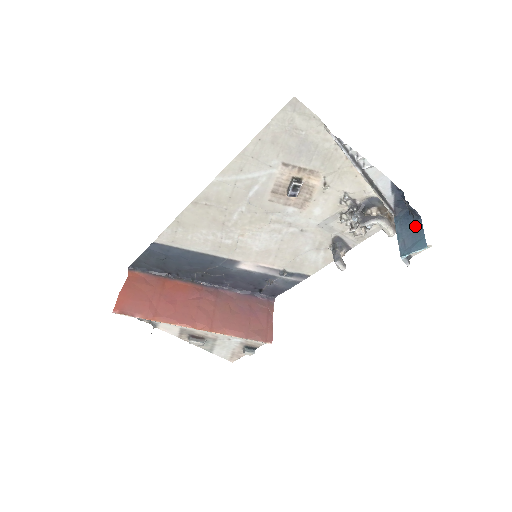
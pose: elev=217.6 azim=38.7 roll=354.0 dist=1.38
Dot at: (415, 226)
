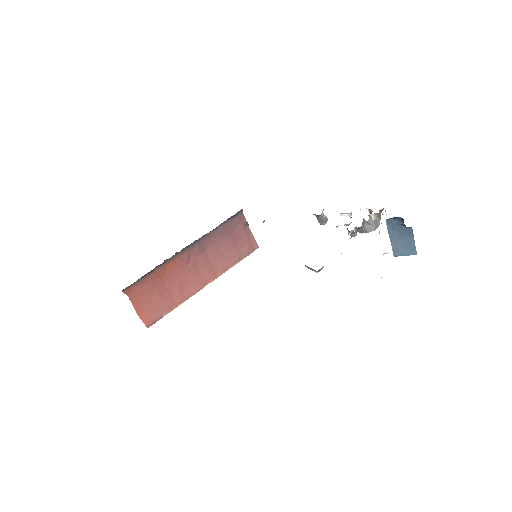
Dot at: (407, 234)
